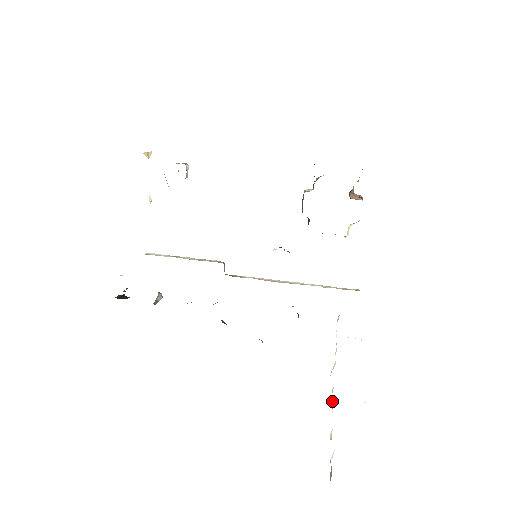
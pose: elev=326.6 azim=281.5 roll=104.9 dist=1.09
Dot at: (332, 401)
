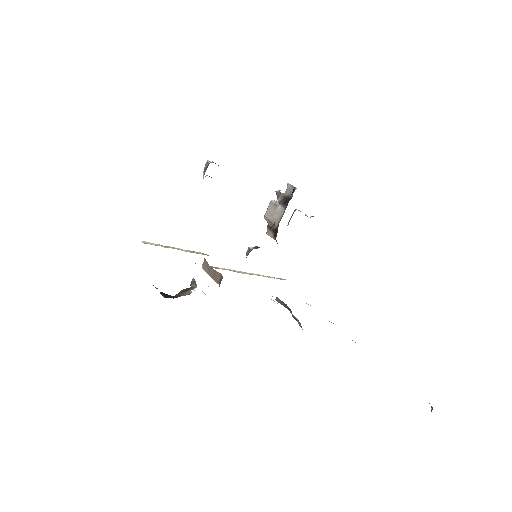
Dot at: occluded
